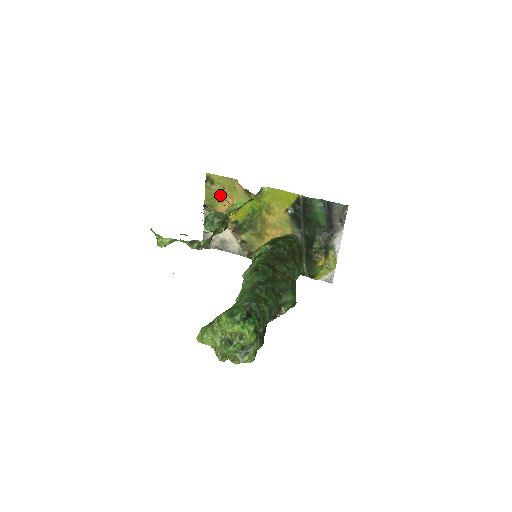
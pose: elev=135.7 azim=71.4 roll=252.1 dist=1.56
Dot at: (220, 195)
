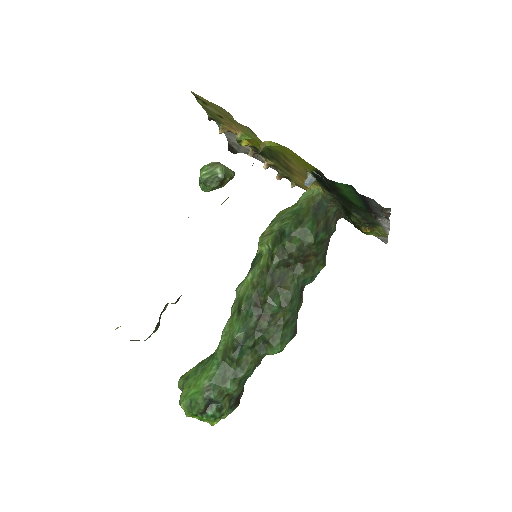
Dot at: (221, 118)
